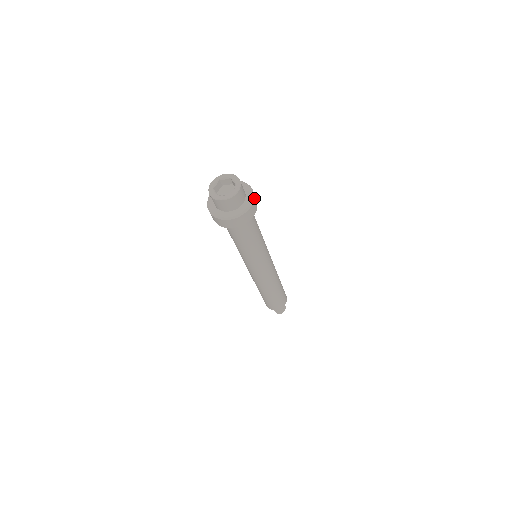
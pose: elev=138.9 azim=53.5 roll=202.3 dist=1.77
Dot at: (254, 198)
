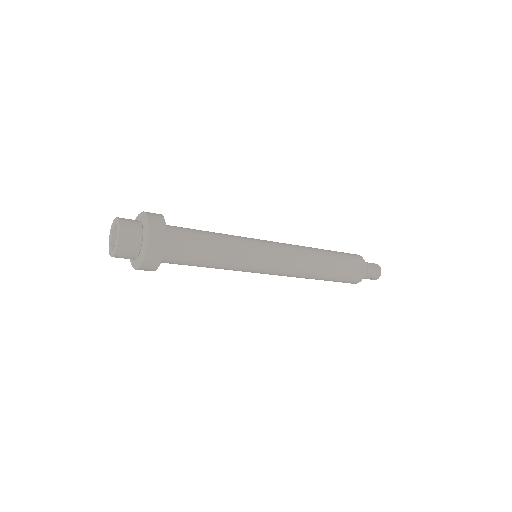
Dot at: (150, 226)
